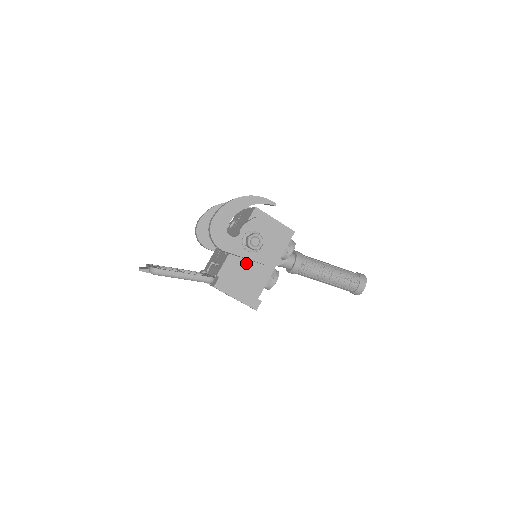
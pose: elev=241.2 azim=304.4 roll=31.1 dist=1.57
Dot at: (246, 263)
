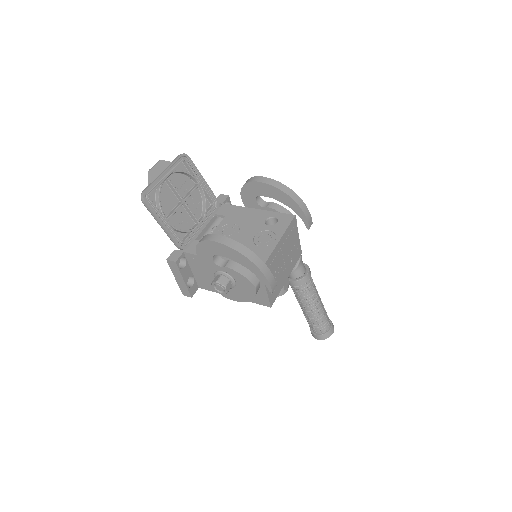
Dot at: occluded
